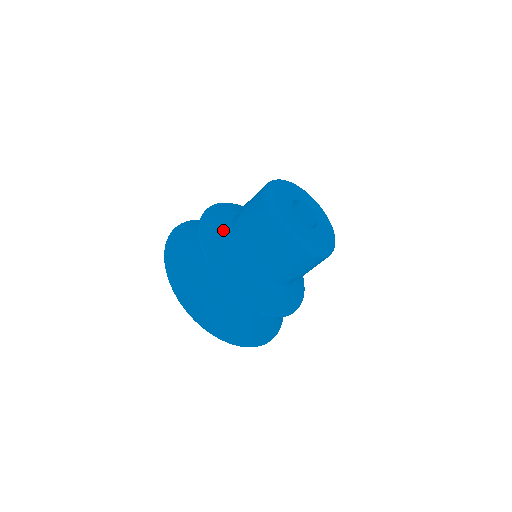
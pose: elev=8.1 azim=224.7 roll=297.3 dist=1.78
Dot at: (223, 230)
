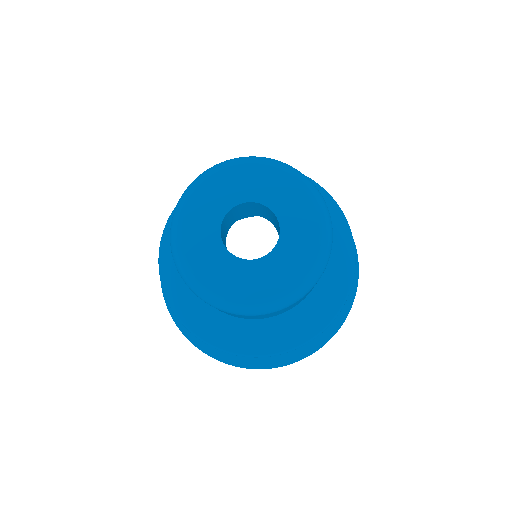
Dot at: occluded
